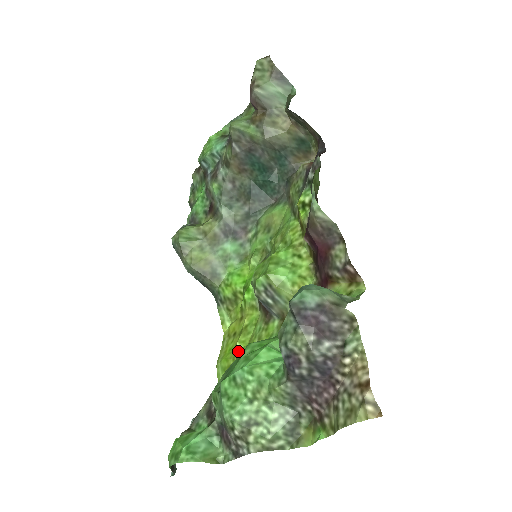
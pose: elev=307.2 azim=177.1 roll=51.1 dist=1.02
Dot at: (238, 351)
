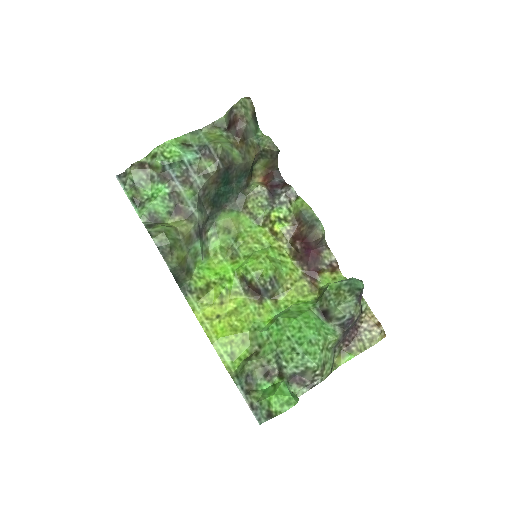
Dot at: (237, 328)
